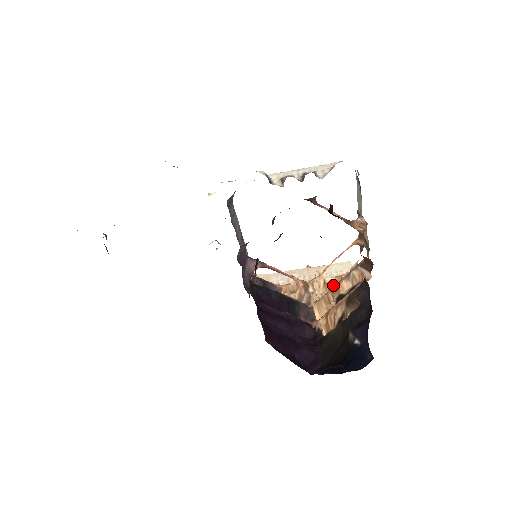
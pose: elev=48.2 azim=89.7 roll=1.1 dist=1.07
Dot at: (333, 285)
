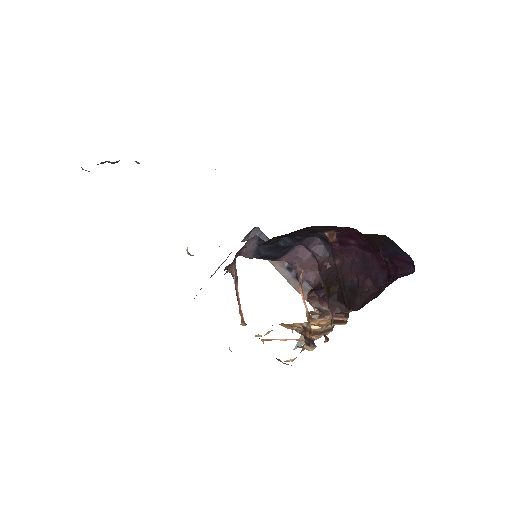
Dot at: occluded
